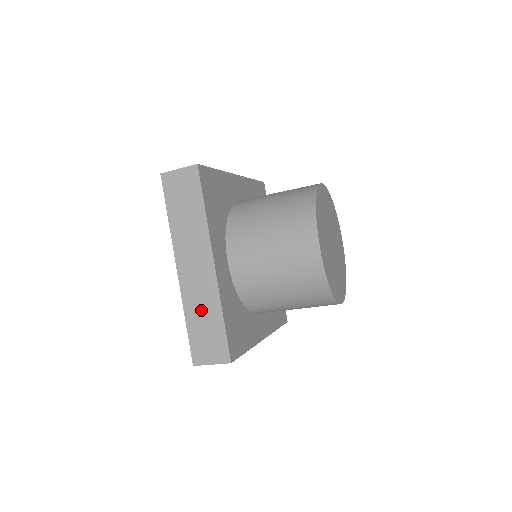
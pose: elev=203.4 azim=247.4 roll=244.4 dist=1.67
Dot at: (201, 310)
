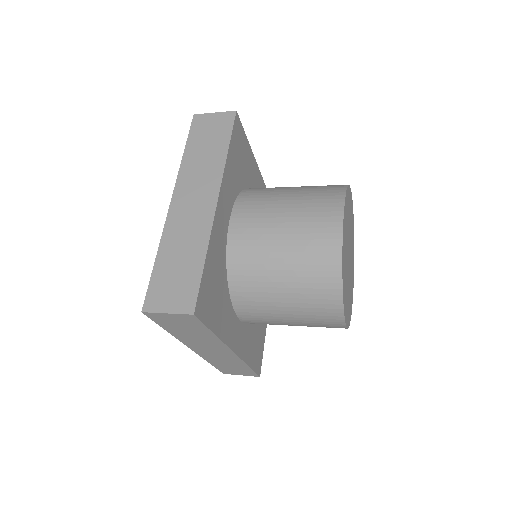
Dot at: (181, 247)
